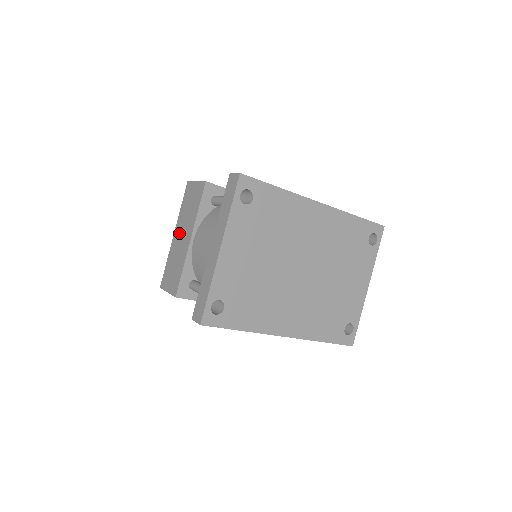
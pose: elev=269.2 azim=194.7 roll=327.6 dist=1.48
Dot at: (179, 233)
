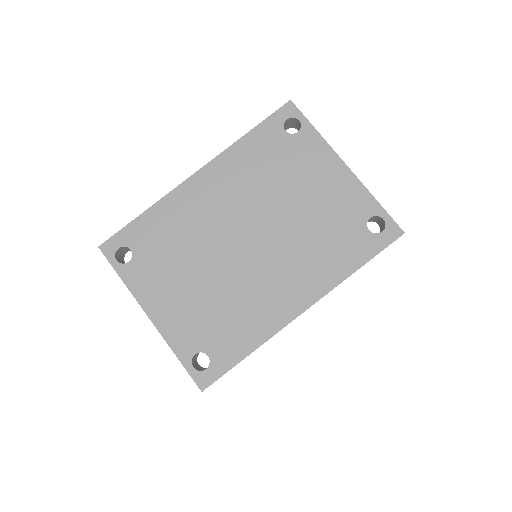
Dot at: occluded
